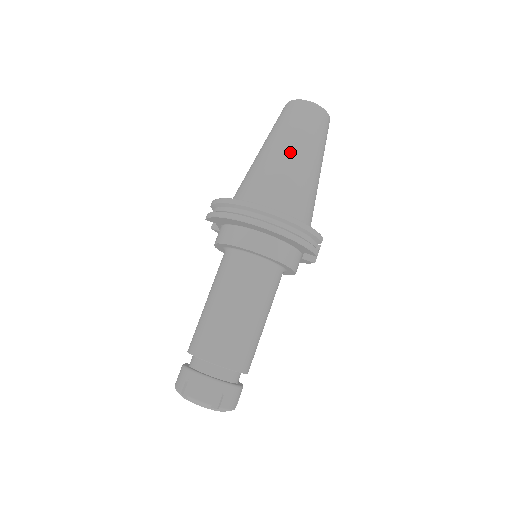
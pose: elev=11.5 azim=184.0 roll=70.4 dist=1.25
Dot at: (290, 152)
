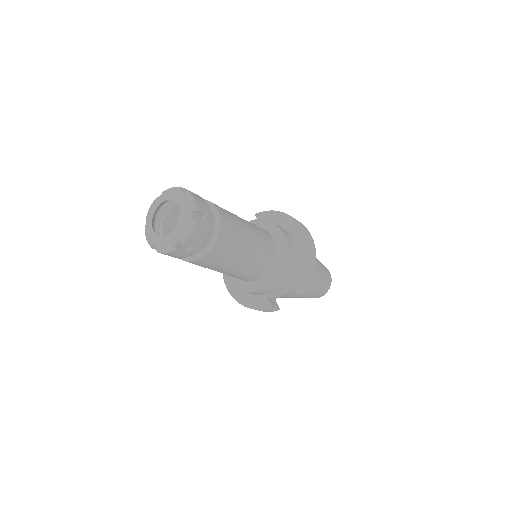
Dot at: (317, 260)
